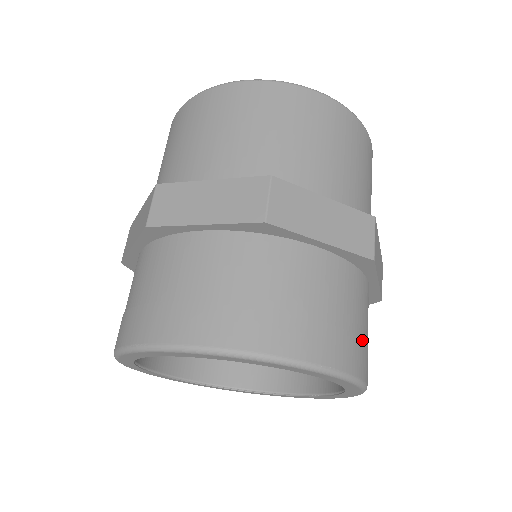
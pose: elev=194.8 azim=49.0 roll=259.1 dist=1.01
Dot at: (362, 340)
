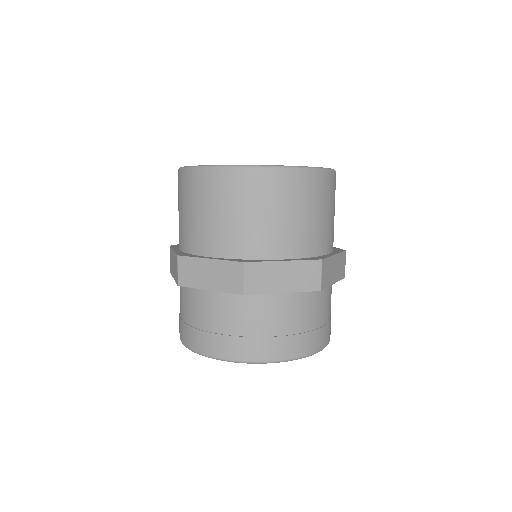
Dot at: occluded
